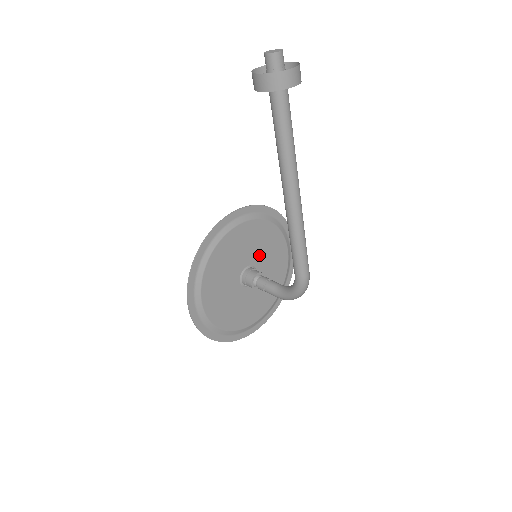
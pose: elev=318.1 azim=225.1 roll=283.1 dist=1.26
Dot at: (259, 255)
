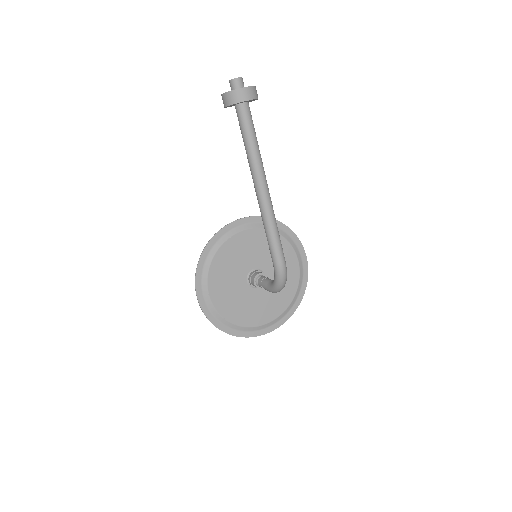
Dot at: (267, 261)
